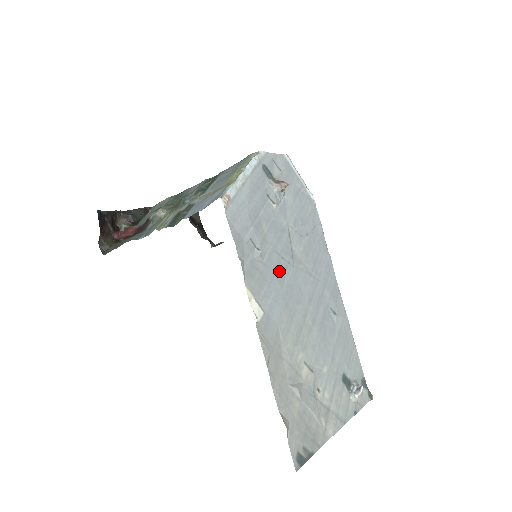
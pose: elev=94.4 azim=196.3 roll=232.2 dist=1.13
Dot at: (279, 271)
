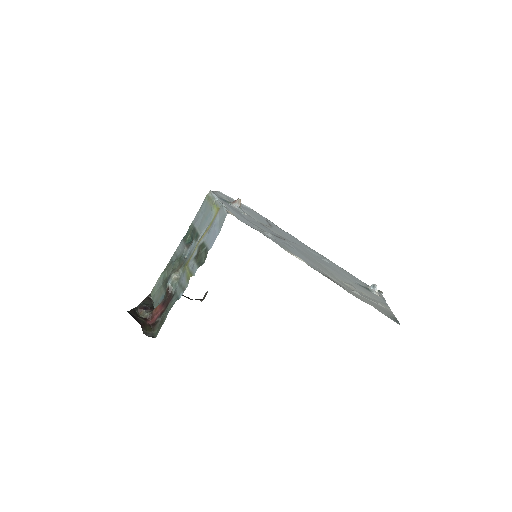
Dot at: occluded
